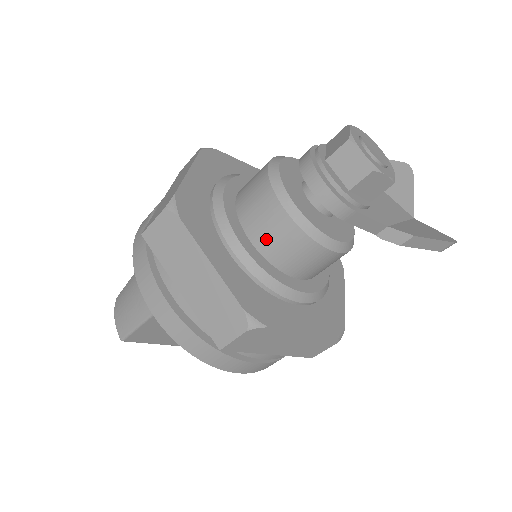
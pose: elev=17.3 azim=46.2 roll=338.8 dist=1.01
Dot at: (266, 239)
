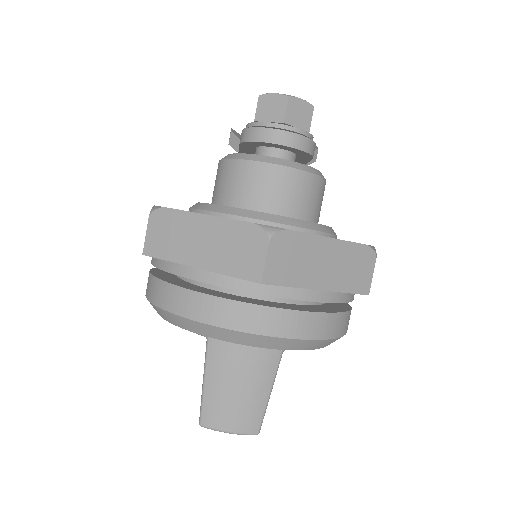
Dot at: (305, 206)
